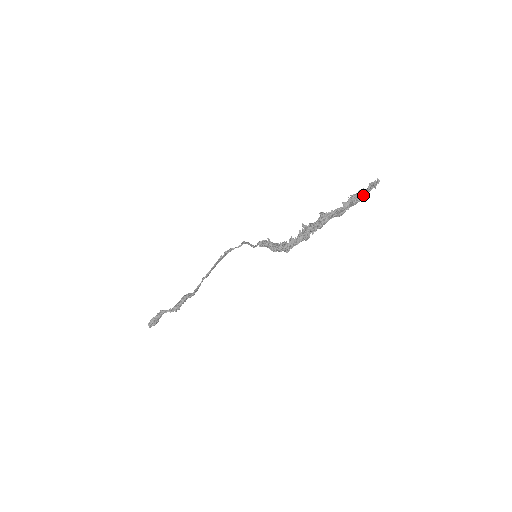
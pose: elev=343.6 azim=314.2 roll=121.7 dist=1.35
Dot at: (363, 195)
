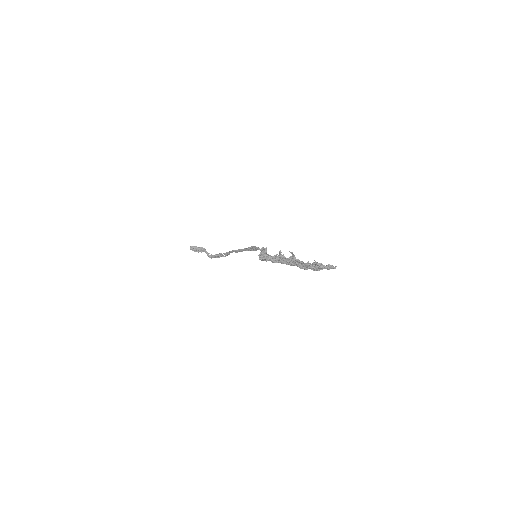
Dot at: (317, 265)
